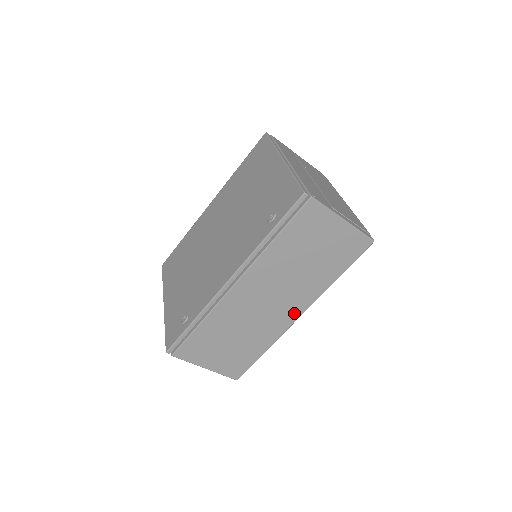
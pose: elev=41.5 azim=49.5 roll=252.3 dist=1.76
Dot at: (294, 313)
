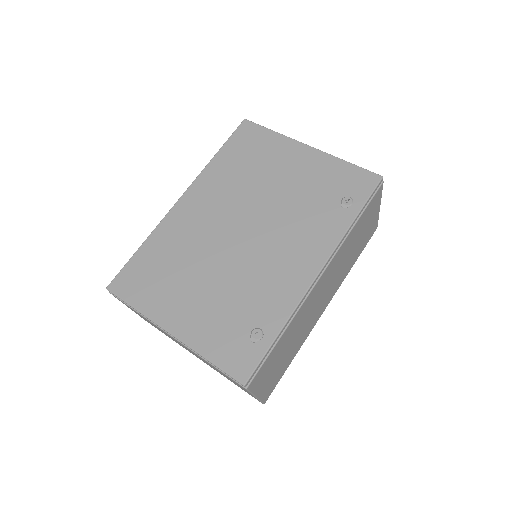
Dot at: (324, 307)
